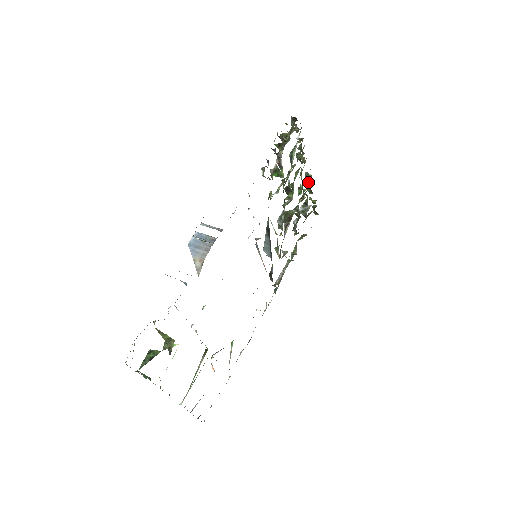
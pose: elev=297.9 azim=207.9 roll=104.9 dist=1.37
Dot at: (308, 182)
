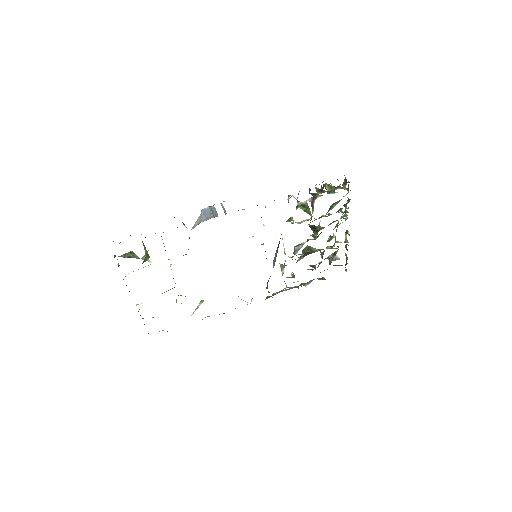
Dot at: occluded
